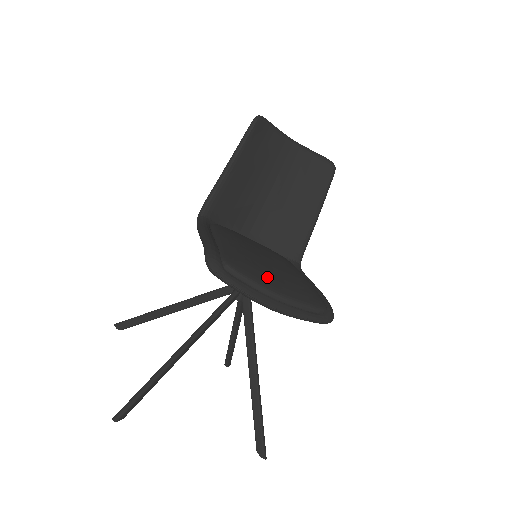
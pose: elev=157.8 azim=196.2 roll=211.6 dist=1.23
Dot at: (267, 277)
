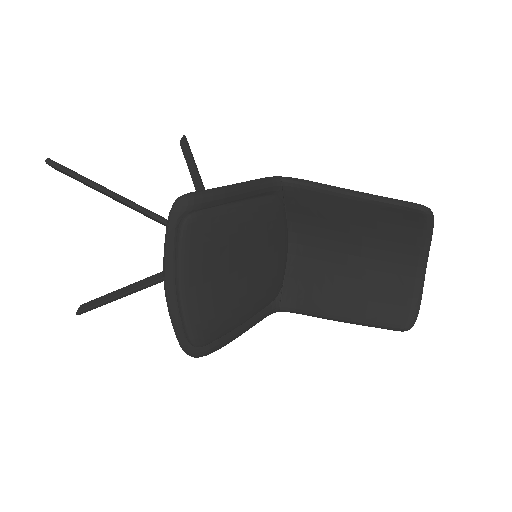
Dot at: (200, 270)
